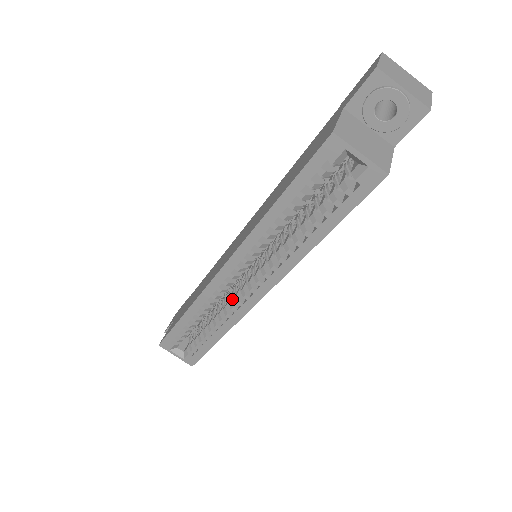
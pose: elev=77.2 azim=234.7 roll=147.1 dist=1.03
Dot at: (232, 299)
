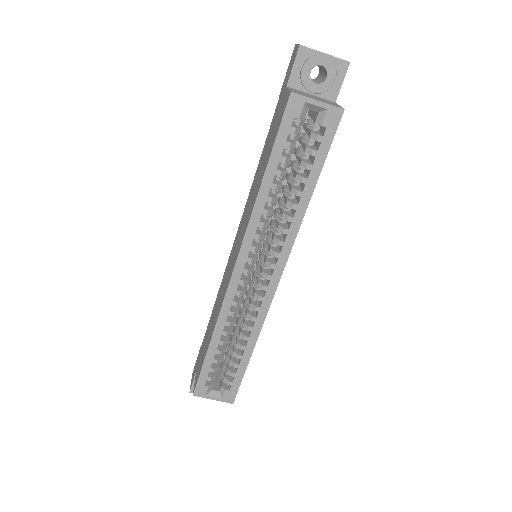
Dot at: (251, 301)
